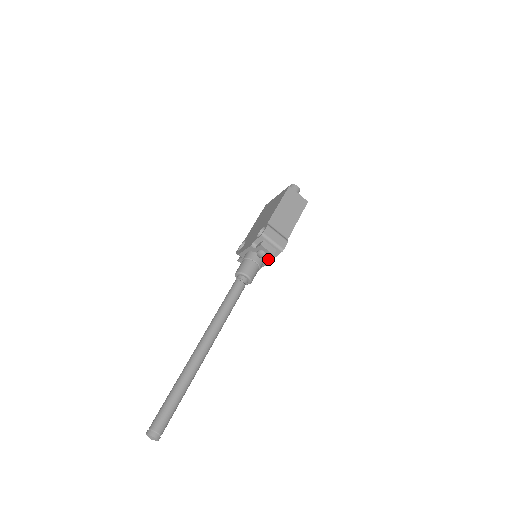
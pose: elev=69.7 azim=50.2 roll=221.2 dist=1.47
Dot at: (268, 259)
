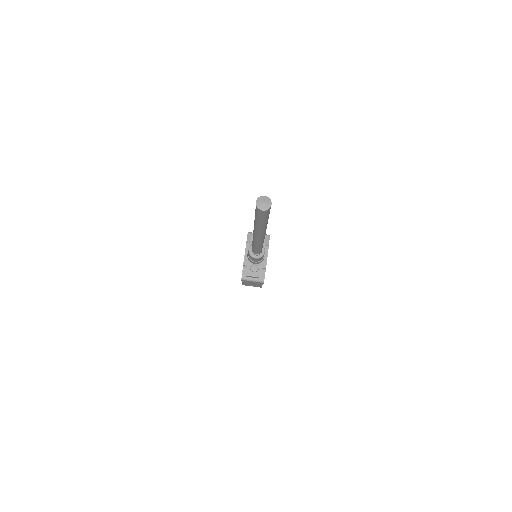
Dot at: (265, 245)
